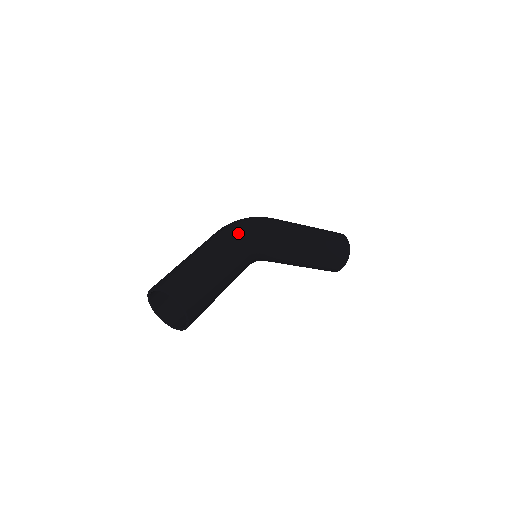
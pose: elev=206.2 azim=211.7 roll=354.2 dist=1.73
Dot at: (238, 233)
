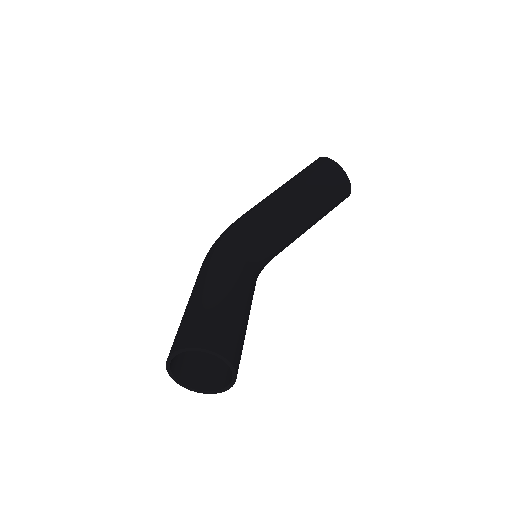
Dot at: (208, 256)
